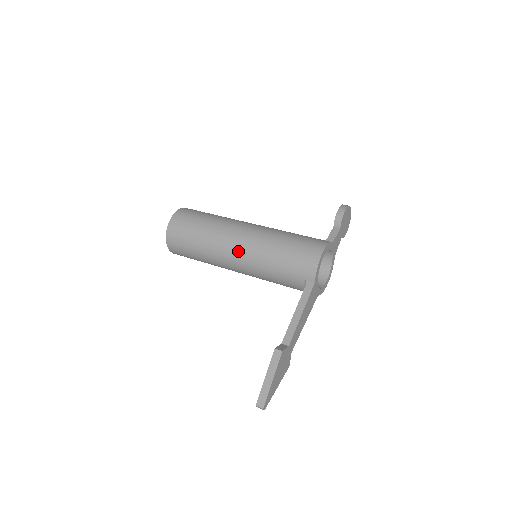
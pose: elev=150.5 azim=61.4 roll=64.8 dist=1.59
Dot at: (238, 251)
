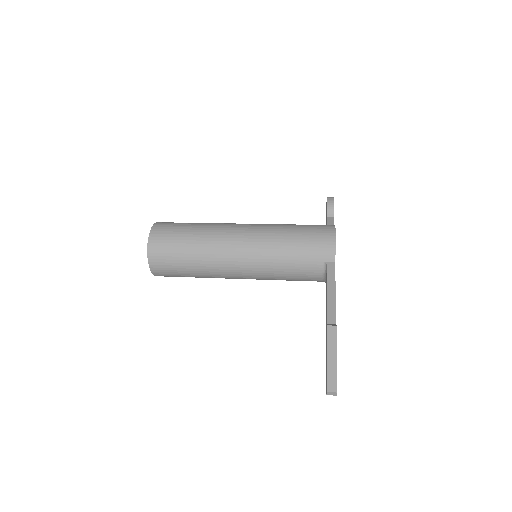
Dot at: (242, 248)
